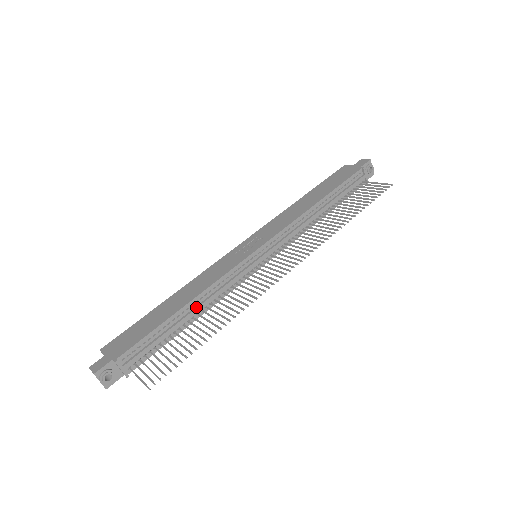
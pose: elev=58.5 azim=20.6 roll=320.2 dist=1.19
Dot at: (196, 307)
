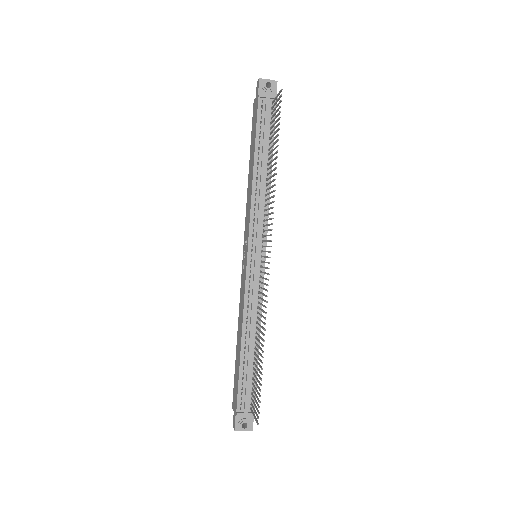
Dot at: (249, 336)
